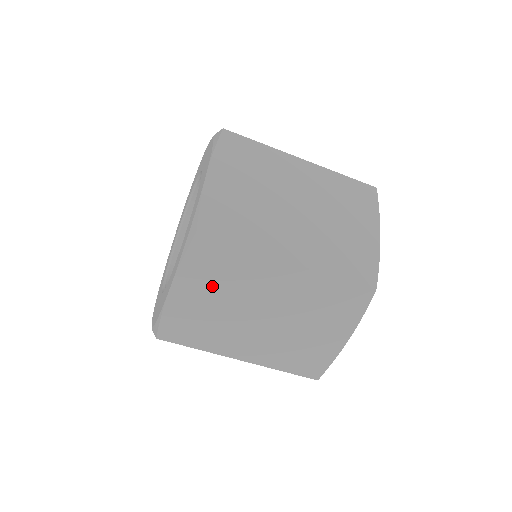
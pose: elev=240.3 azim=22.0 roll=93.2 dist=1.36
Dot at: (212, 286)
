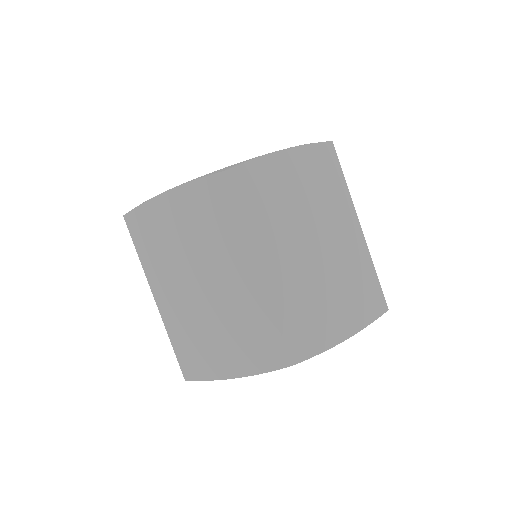
Dot at: (193, 222)
